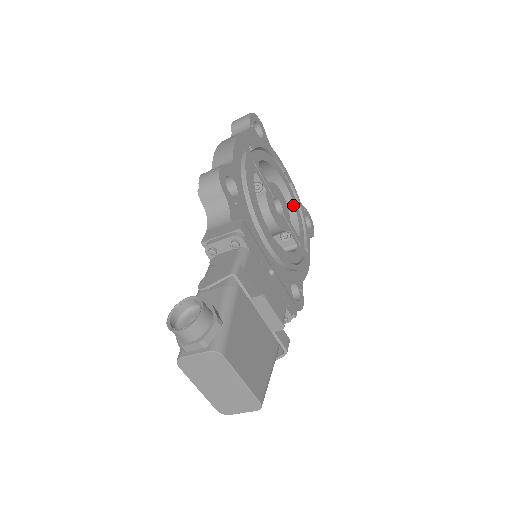
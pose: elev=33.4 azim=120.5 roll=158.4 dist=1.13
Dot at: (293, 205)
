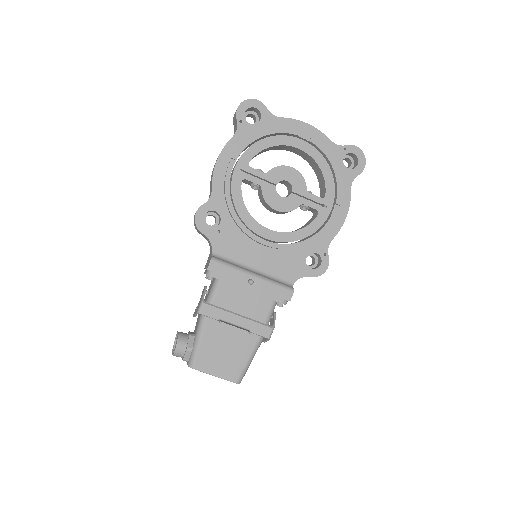
Dot at: (316, 164)
